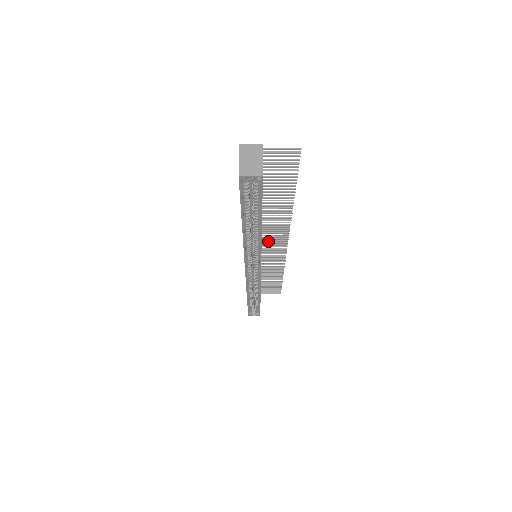
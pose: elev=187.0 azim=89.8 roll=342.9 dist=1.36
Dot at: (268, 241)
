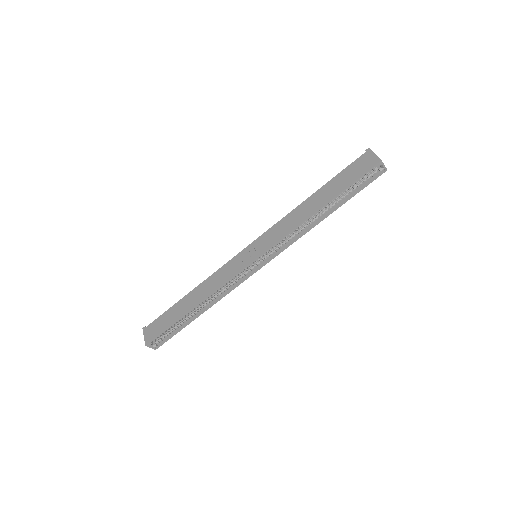
Dot at: occluded
